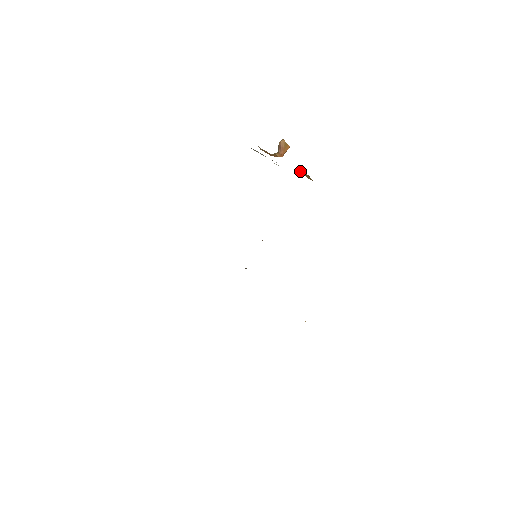
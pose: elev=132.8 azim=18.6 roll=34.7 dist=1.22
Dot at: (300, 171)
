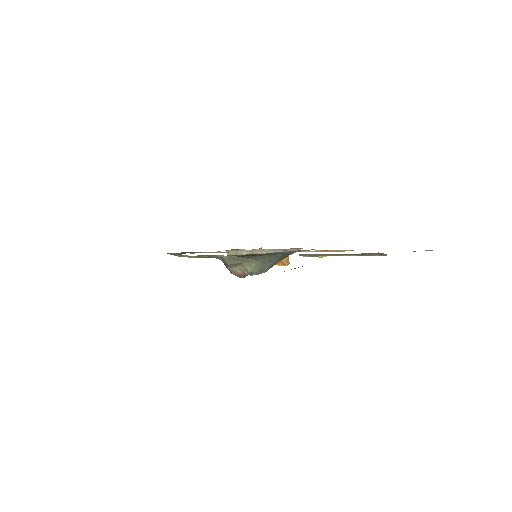
Dot at: occluded
